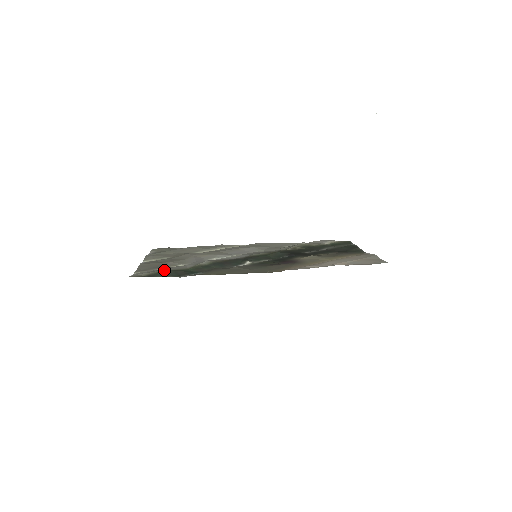
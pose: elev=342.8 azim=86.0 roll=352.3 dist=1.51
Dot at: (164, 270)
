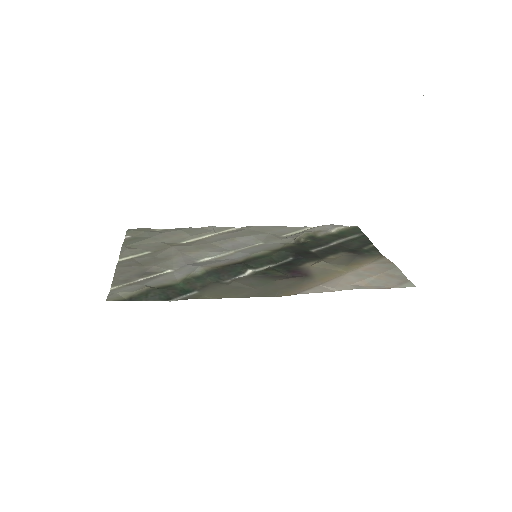
Dot at: (149, 288)
